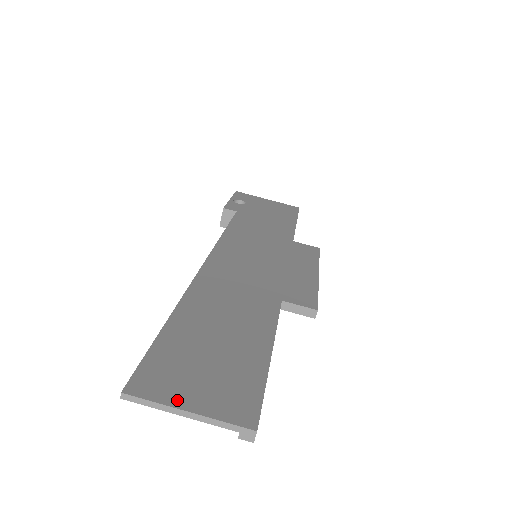
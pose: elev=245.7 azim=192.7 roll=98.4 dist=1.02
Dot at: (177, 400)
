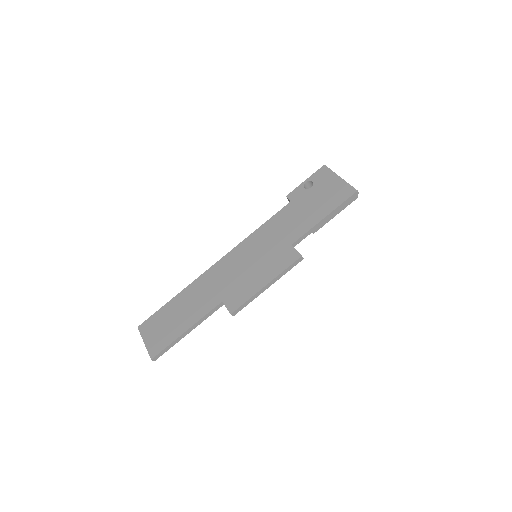
Dot at: (145, 337)
